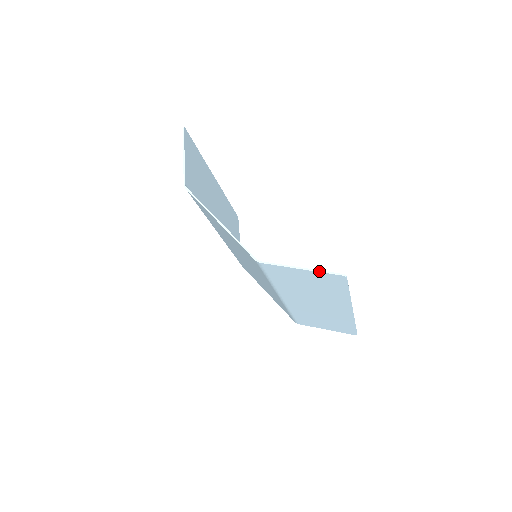
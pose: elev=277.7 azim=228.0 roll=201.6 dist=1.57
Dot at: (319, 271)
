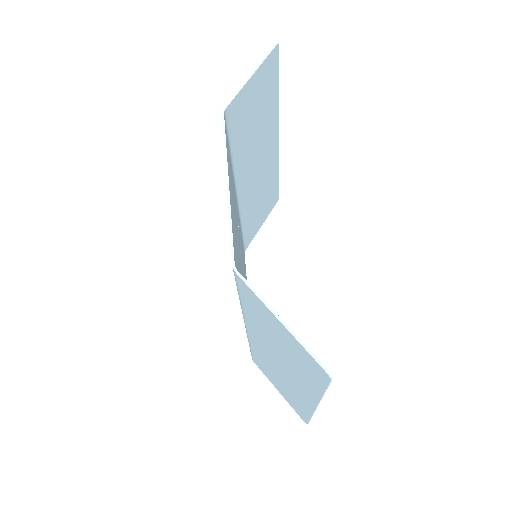
Dot at: (301, 342)
